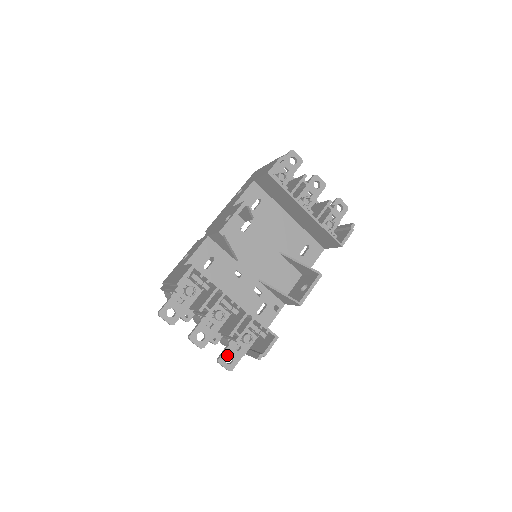
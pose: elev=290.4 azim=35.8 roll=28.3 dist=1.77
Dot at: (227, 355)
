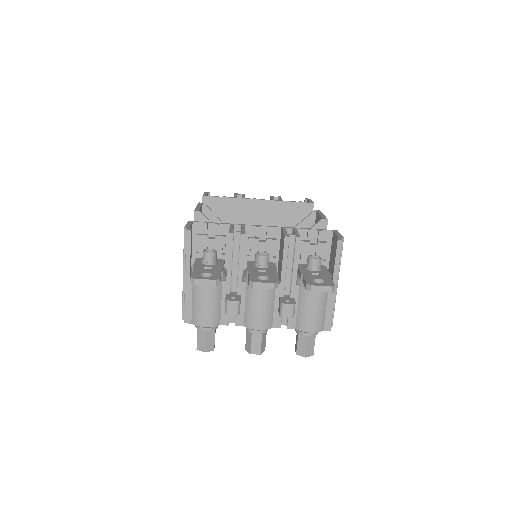
Dot at: (312, 280)
